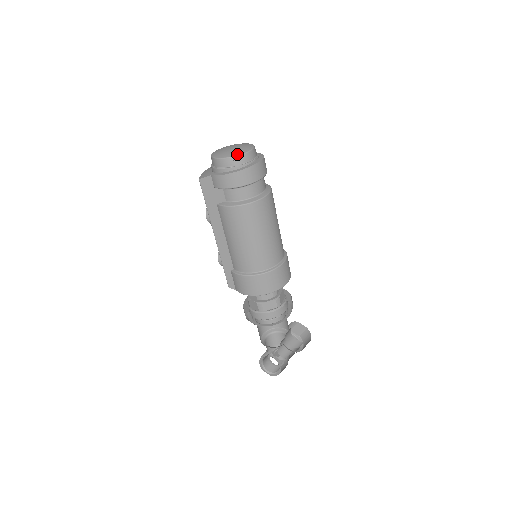
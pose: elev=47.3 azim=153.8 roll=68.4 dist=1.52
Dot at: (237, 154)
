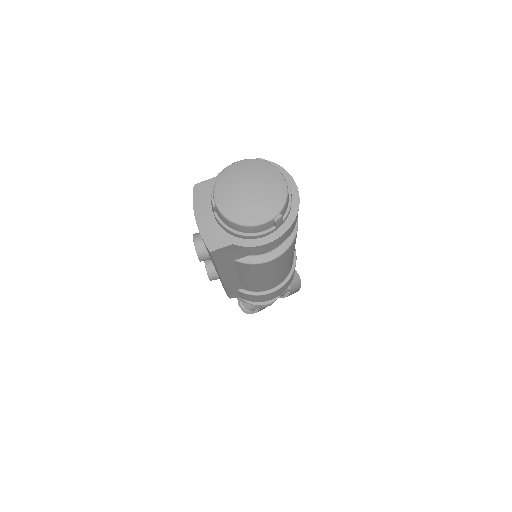
Dot at: (277, 211)
